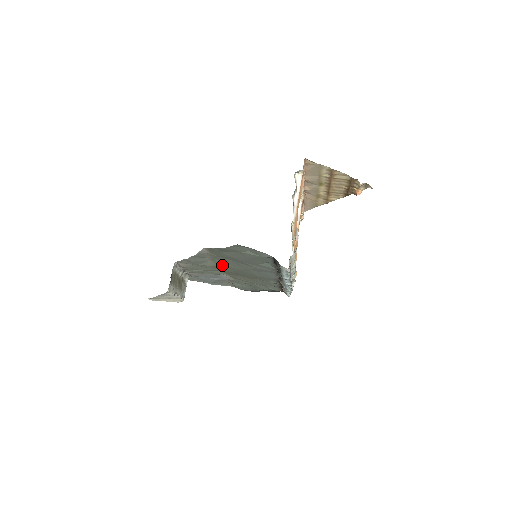
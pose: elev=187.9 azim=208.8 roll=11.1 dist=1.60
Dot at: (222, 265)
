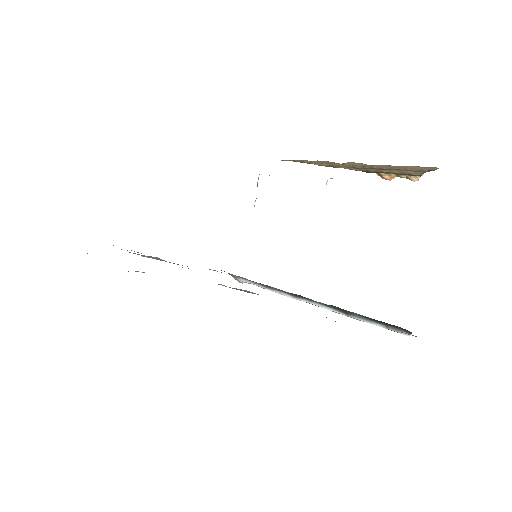
Dot at: occluded
